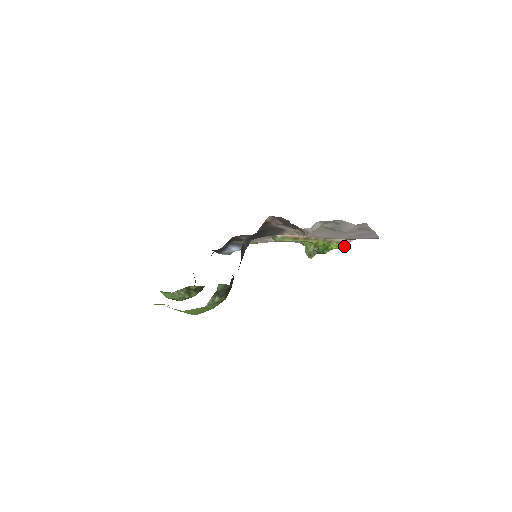
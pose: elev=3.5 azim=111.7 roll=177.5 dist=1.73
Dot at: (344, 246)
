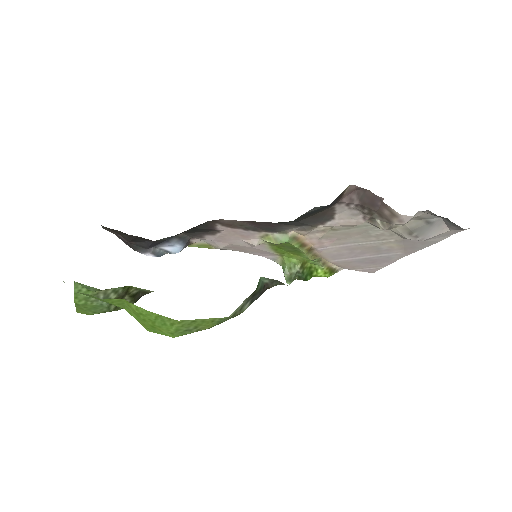
Dot at: (331, 275)
